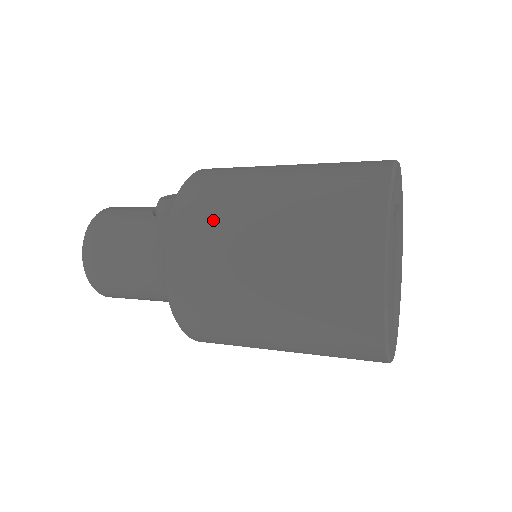
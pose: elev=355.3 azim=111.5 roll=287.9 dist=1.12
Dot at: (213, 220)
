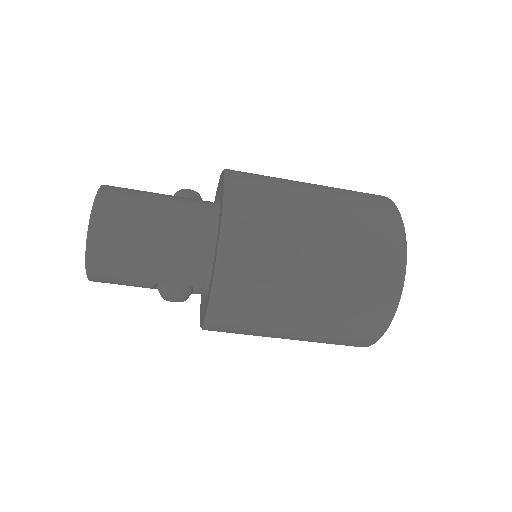
Dot at: (268, 179)
